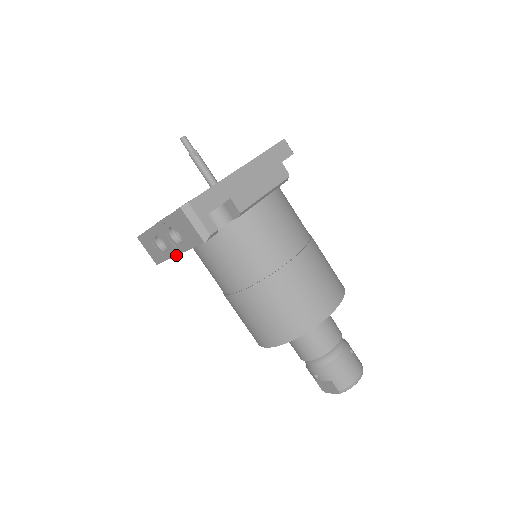
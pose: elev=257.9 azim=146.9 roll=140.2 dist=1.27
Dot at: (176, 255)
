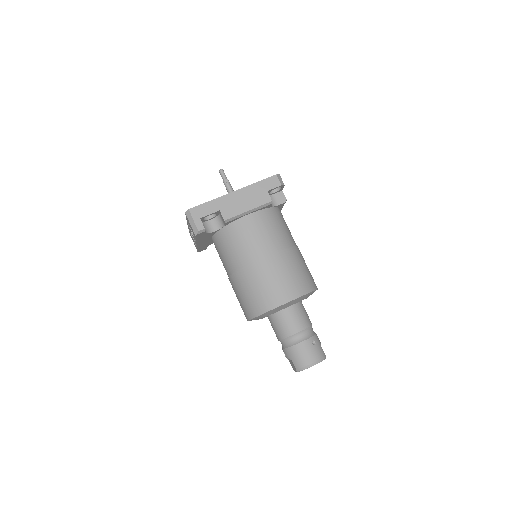
Dot at: (197, 245)
